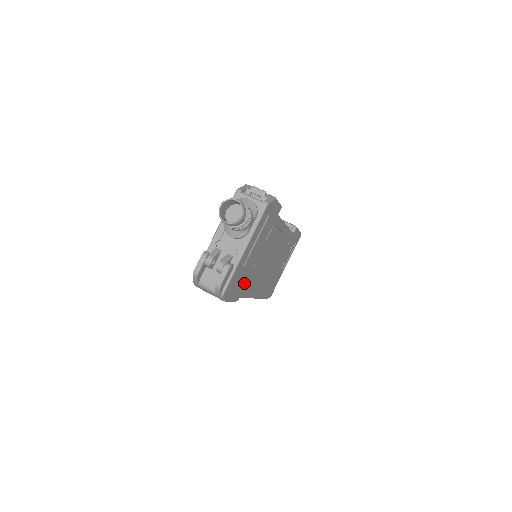
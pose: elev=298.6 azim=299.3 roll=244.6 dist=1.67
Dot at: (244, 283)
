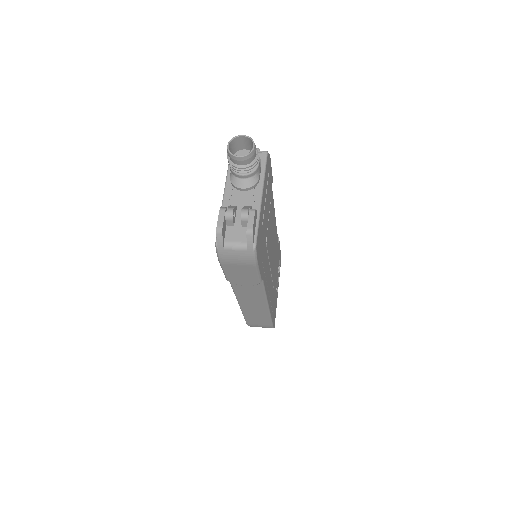
Dot at: (263, 258)
